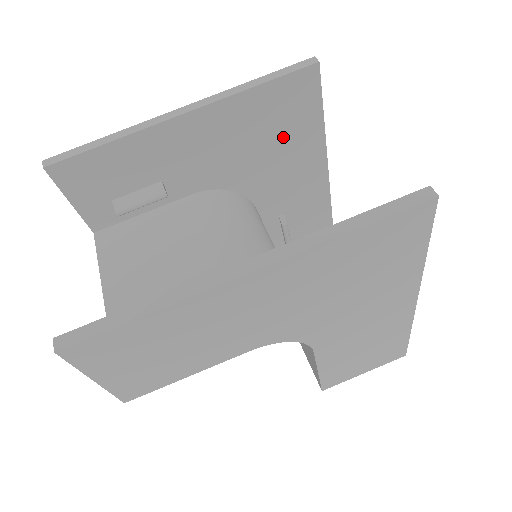
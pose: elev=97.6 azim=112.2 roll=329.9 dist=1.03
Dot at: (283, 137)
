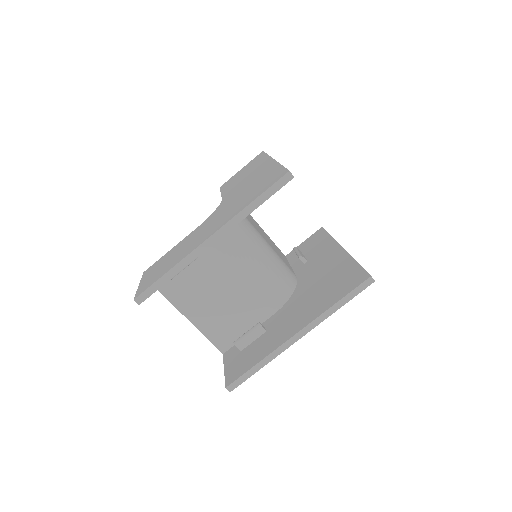
Dot at: occluded
